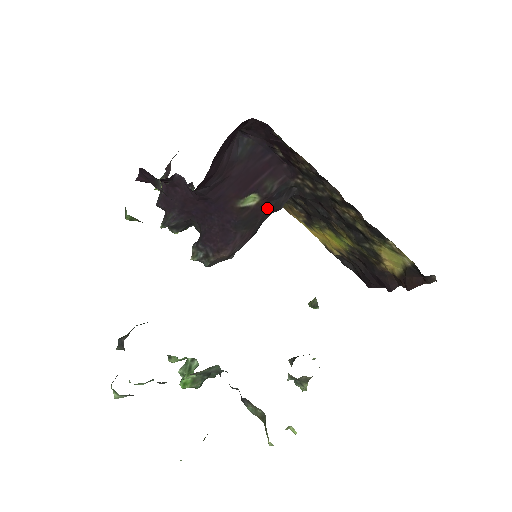
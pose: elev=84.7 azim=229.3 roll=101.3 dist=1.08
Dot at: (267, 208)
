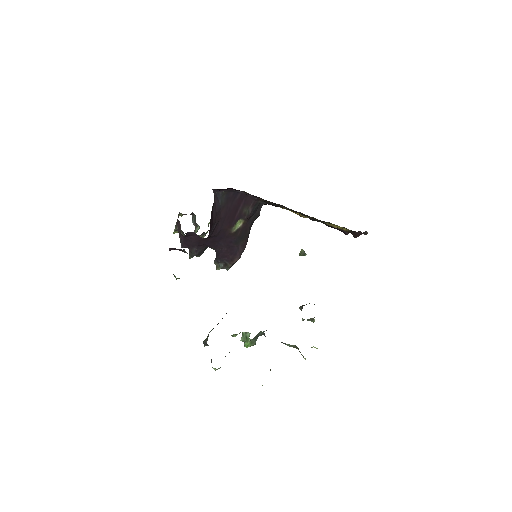
Dot at: (250, 222)
